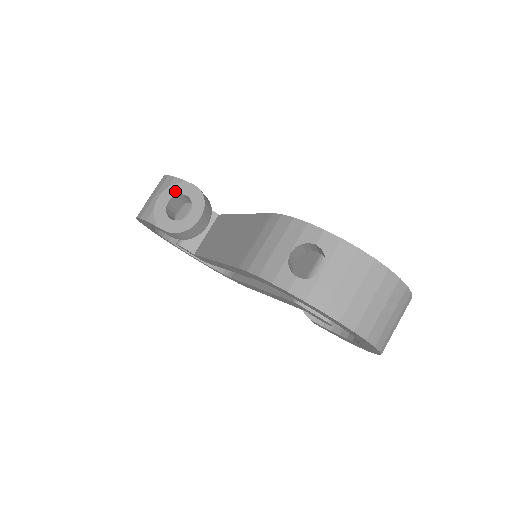
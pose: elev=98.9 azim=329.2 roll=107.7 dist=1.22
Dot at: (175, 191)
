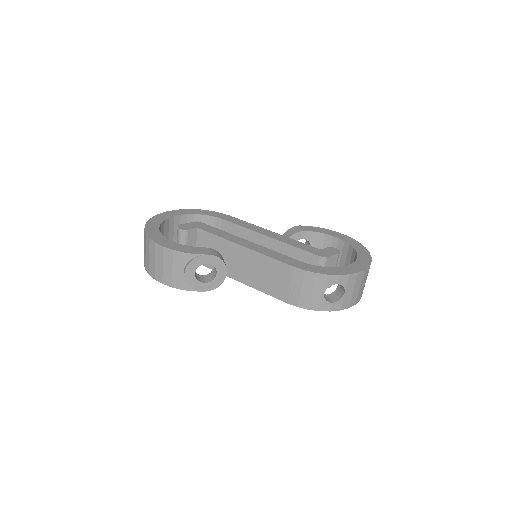
Dot at: (196, 265)
